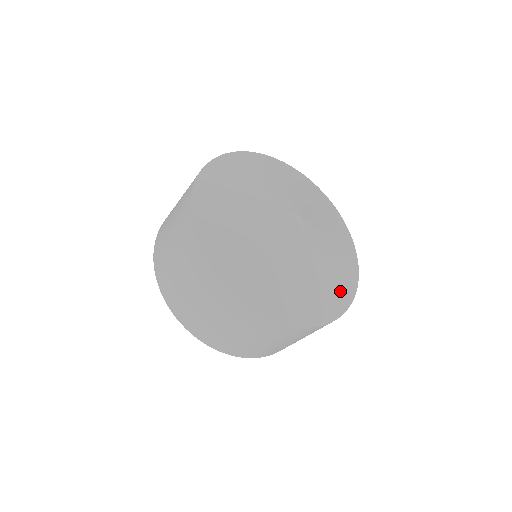
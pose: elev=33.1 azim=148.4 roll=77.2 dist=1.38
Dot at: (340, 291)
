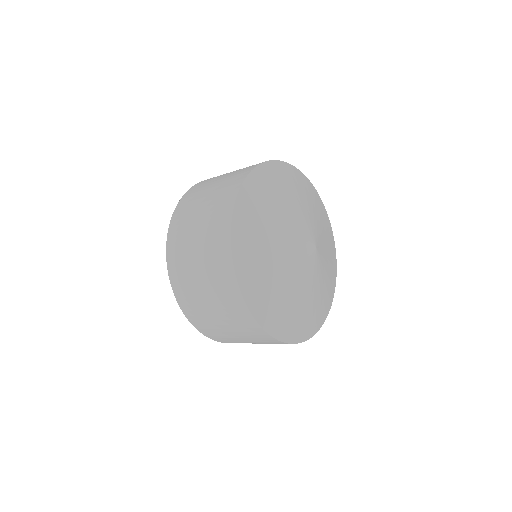
Dot at: (333, 269)
